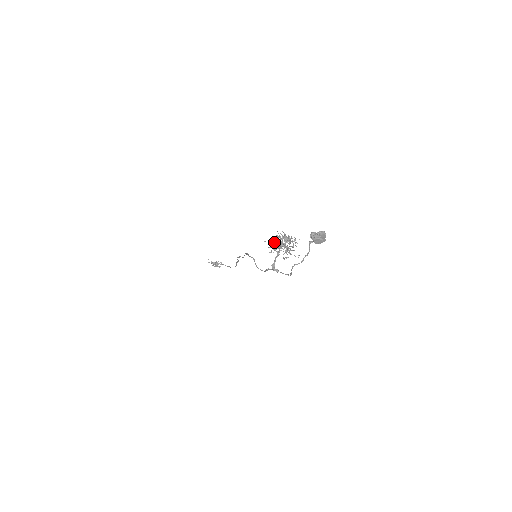
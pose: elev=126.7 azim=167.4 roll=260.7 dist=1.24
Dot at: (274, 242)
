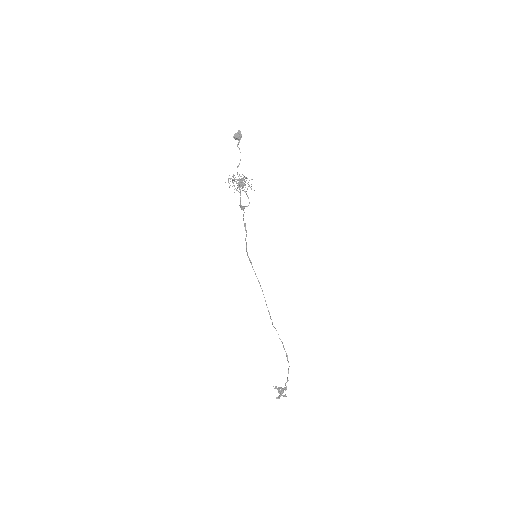
Dot at: occluded
